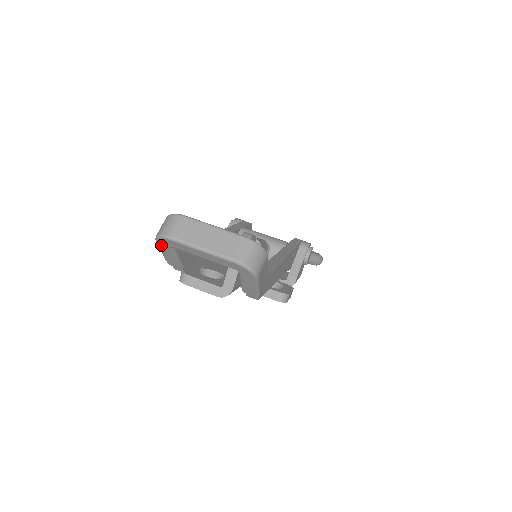
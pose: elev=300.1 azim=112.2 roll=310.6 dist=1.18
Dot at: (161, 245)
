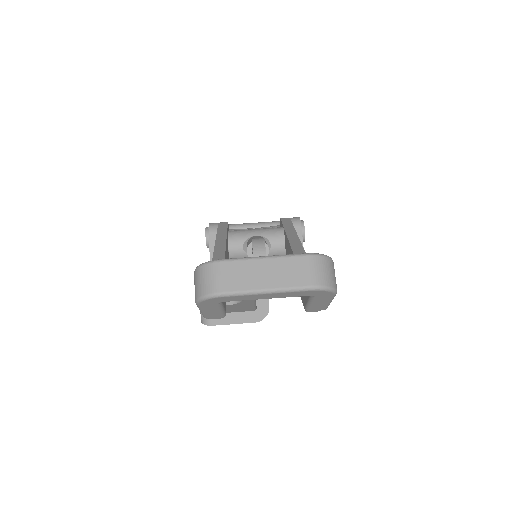
Dot at: (204, 305)
